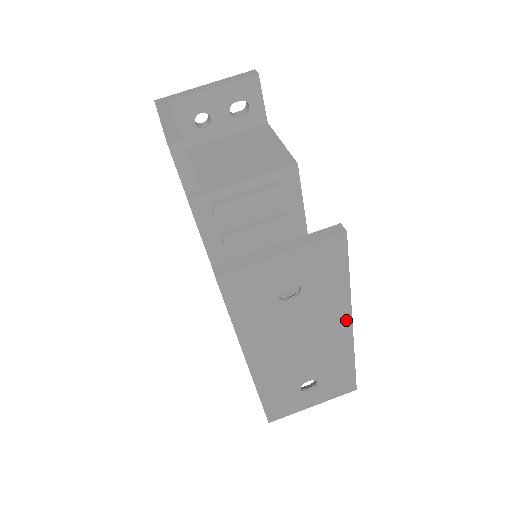
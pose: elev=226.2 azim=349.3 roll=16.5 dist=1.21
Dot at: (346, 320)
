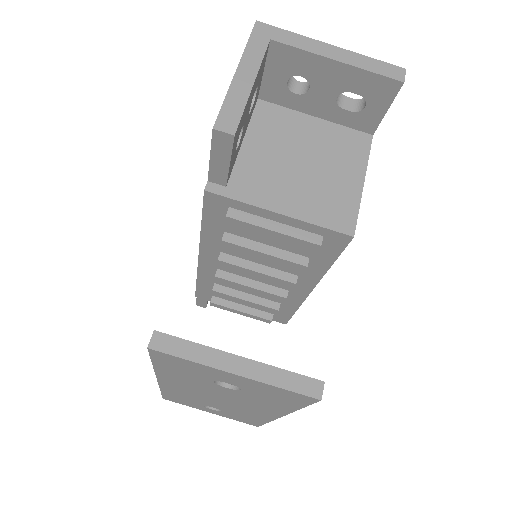
Dot at: (276, 414)
